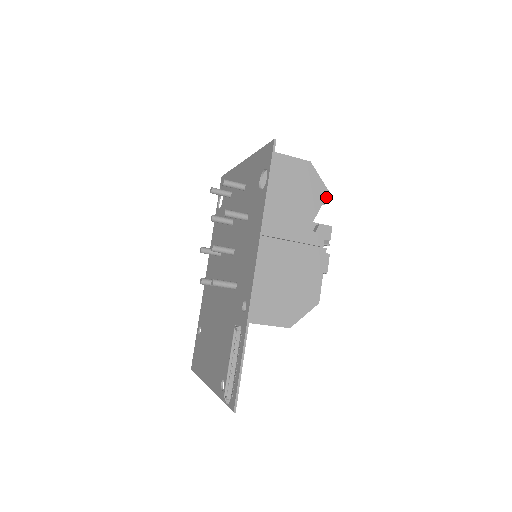
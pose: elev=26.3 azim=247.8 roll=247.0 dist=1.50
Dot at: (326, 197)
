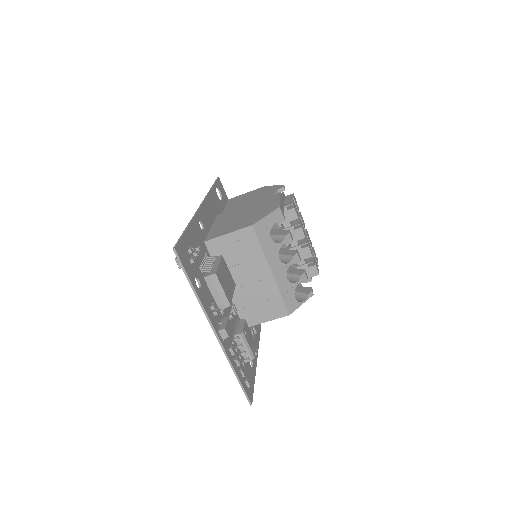
Dot at: (280, 187)
